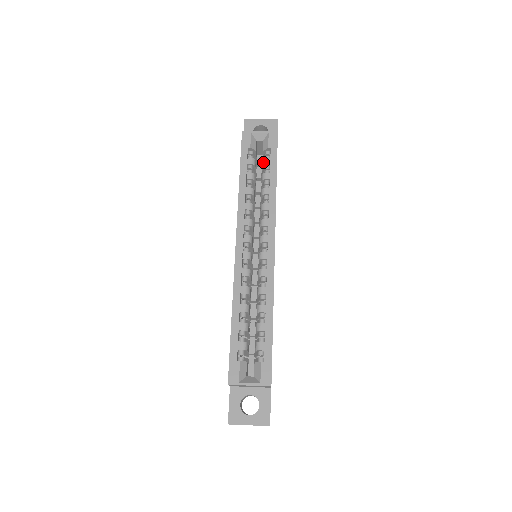
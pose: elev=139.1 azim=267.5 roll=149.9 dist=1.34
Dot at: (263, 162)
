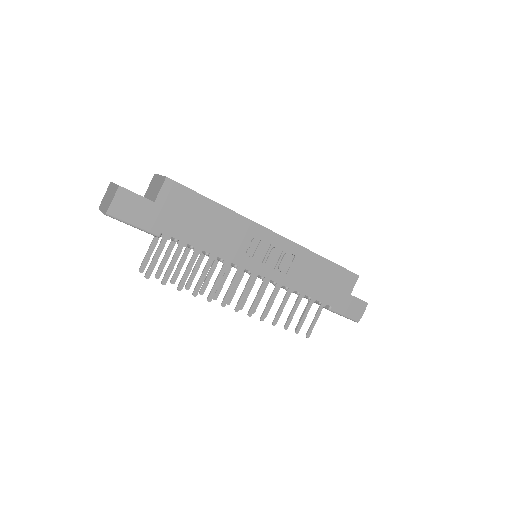
Dot at: occluded
